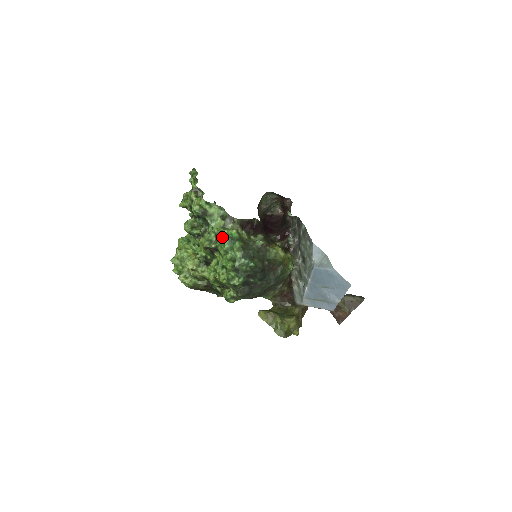
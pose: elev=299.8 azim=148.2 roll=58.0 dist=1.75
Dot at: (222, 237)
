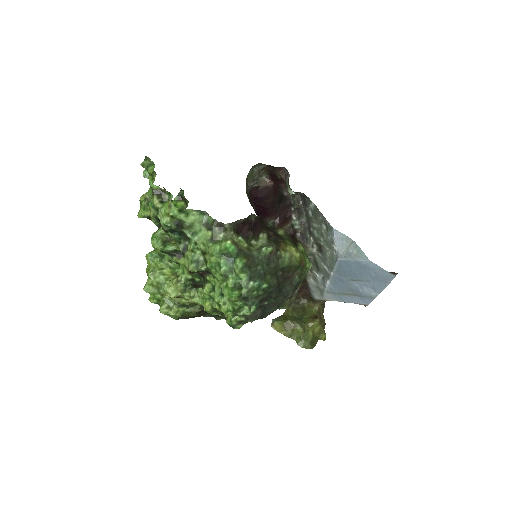
Dot at: (214, 256)
